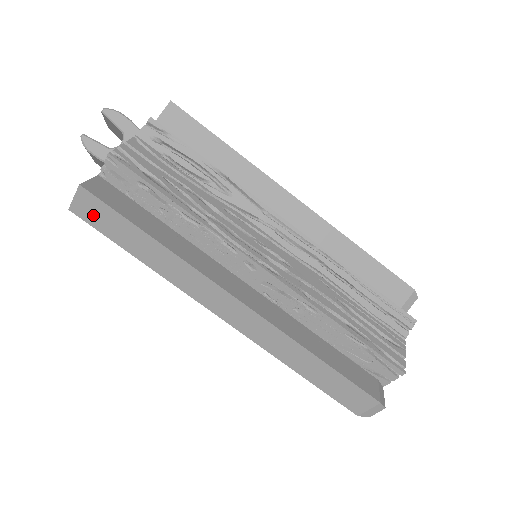
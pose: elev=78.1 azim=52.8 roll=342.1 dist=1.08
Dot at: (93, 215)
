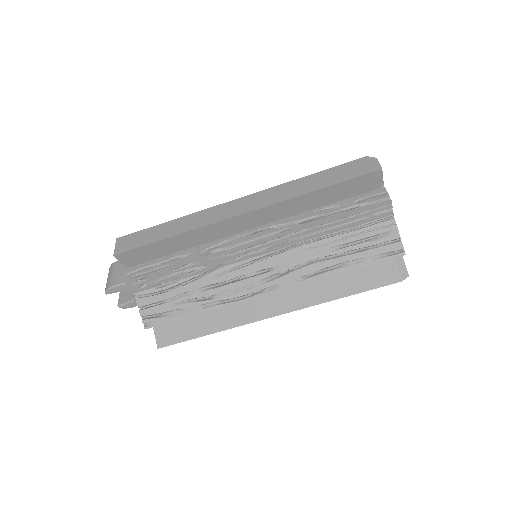
Dot at: occluded
